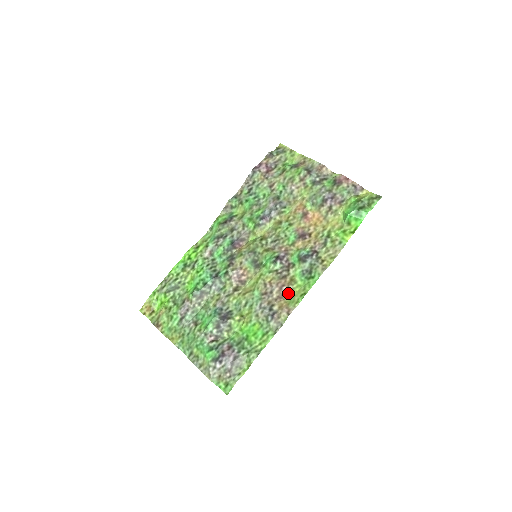
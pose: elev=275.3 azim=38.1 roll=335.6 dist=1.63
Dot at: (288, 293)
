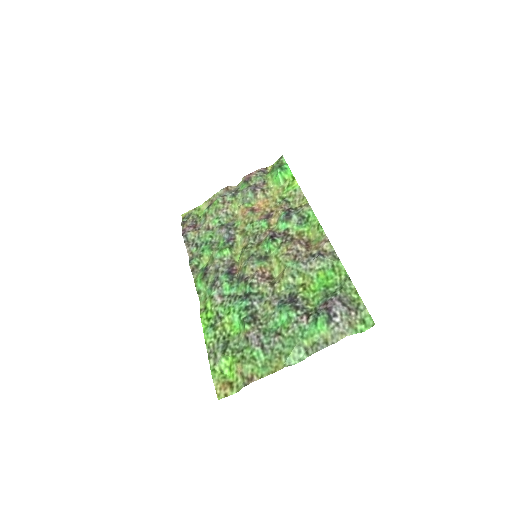
Dot at: (308, 242)
